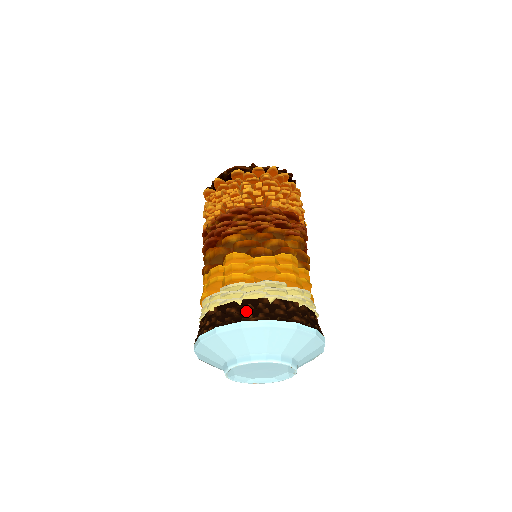
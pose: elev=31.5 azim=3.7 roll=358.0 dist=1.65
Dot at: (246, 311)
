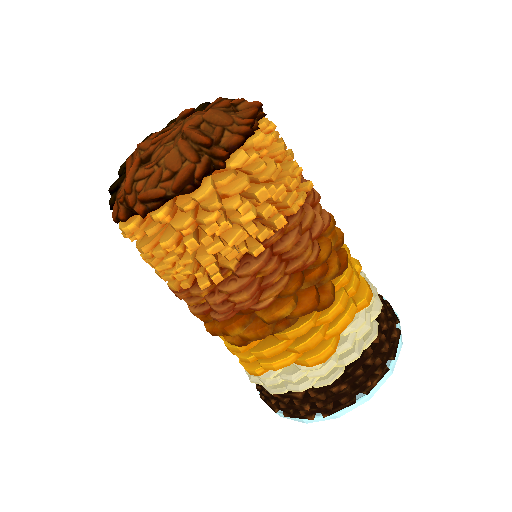
Dot at: (362, 380)
